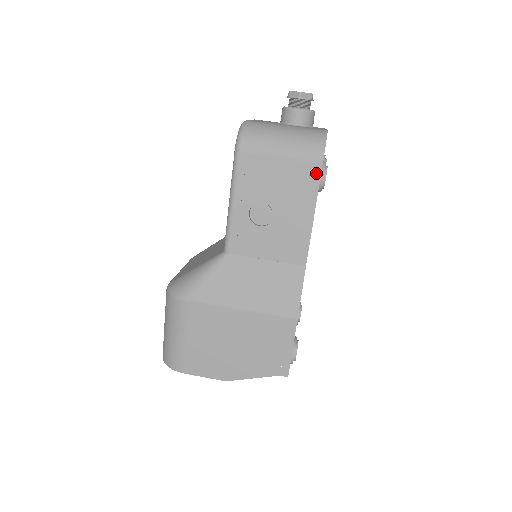
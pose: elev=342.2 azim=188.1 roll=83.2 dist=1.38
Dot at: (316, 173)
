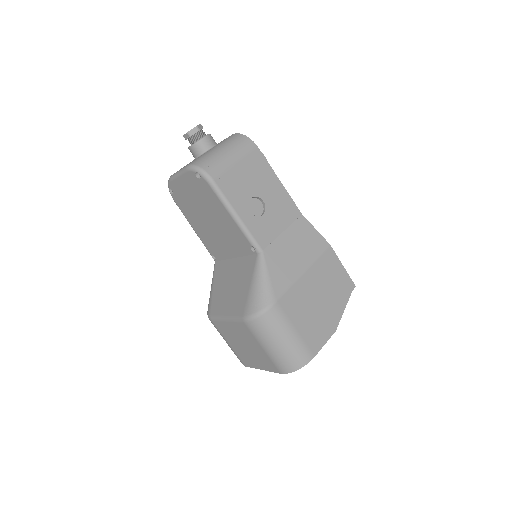
Dot at: (260, 155)
